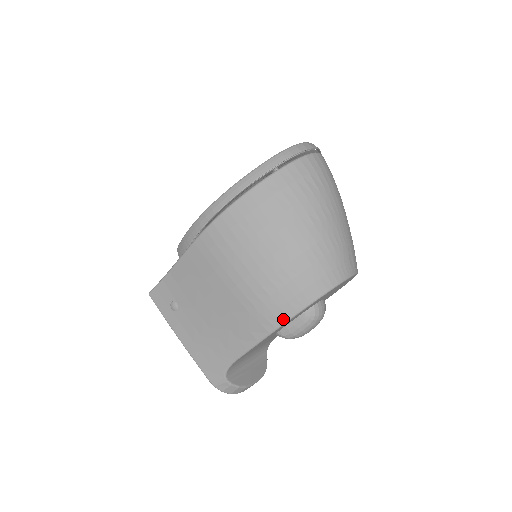
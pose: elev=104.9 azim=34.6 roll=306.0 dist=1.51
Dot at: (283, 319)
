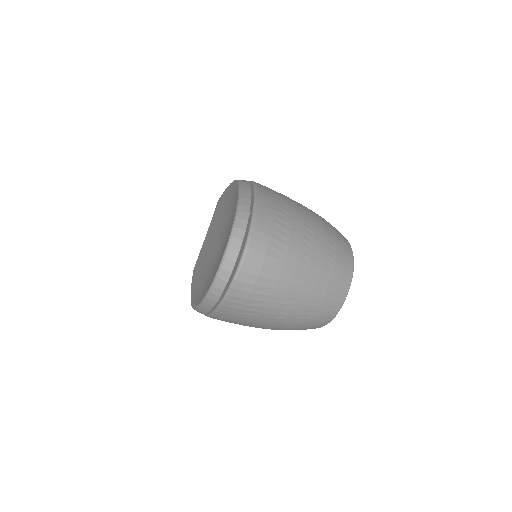
Dot at: occluded
